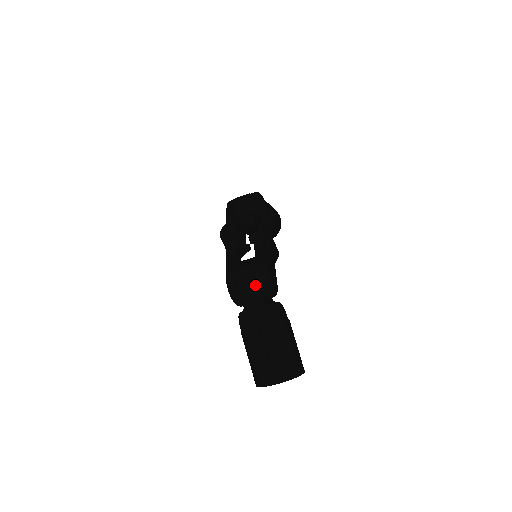
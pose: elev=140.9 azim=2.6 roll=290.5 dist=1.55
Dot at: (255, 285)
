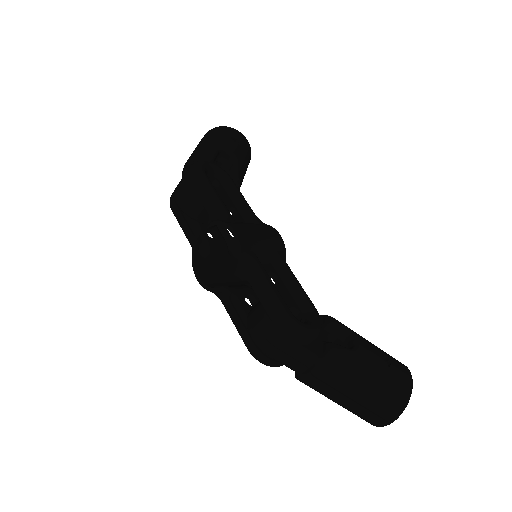
Dot at: (291, 348)
